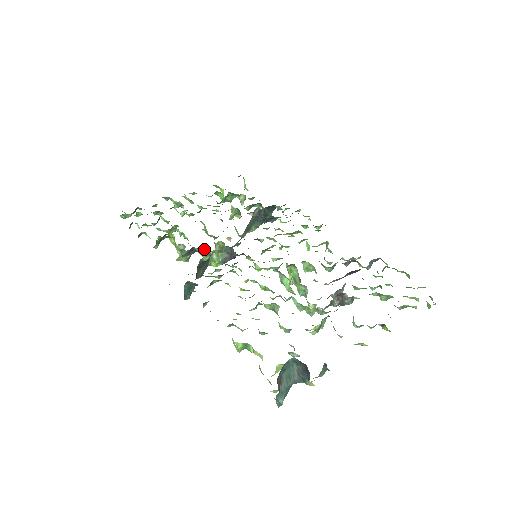
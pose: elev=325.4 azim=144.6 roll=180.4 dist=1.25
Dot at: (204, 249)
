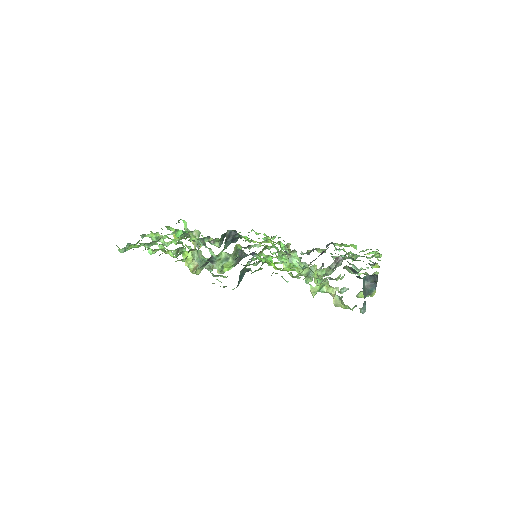
Dot at: (222, 255)
